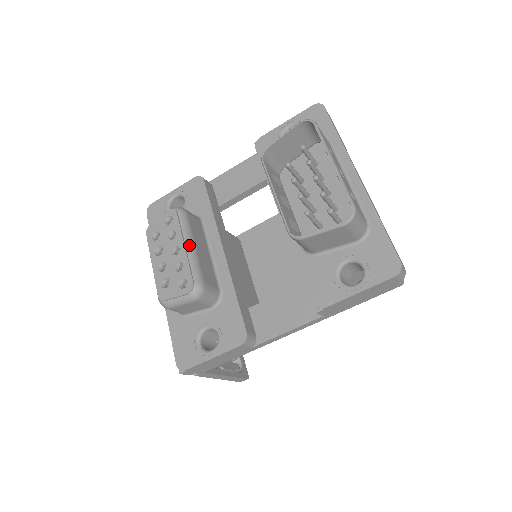
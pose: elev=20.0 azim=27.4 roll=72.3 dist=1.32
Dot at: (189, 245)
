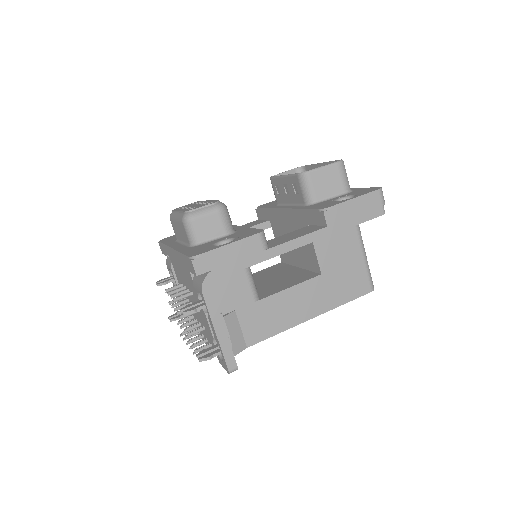
Dot at: occluded
